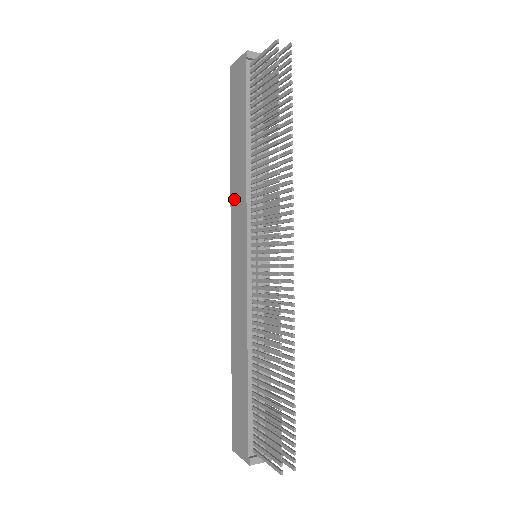
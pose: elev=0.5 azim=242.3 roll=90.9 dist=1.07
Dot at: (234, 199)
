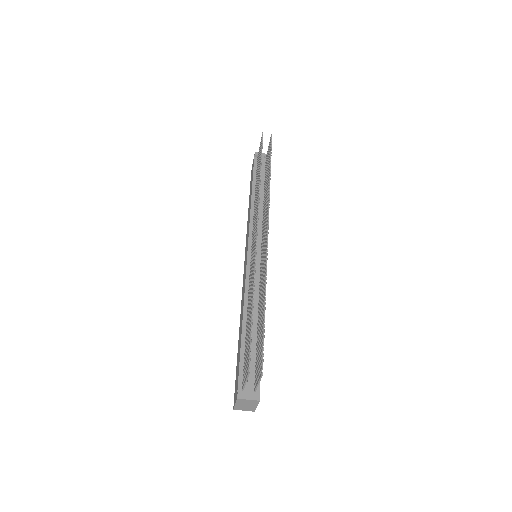
Dot at: occluded
